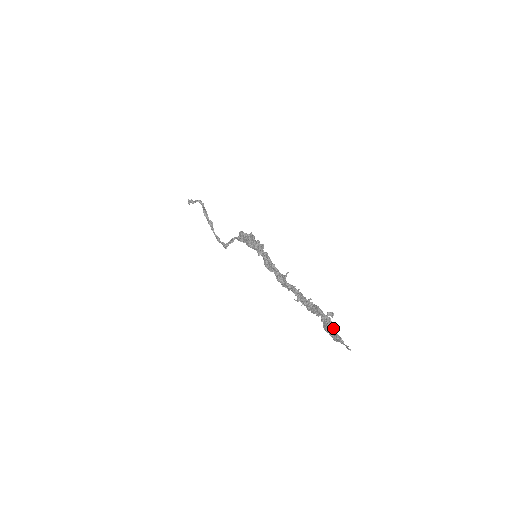
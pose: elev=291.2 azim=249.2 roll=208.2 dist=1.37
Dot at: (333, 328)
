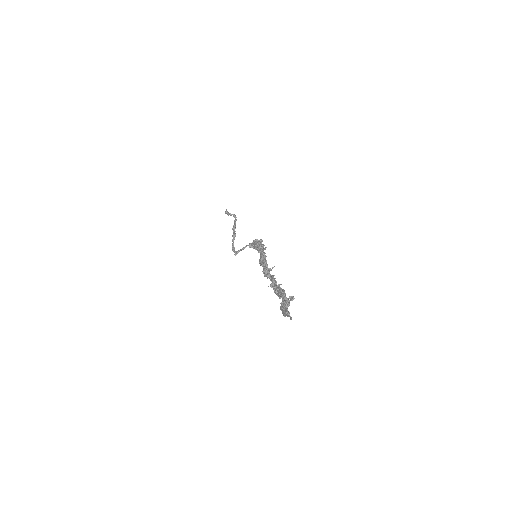
Dot at: (287, 307)
